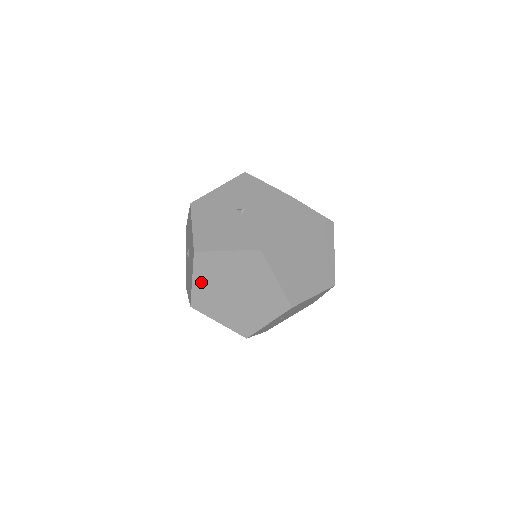
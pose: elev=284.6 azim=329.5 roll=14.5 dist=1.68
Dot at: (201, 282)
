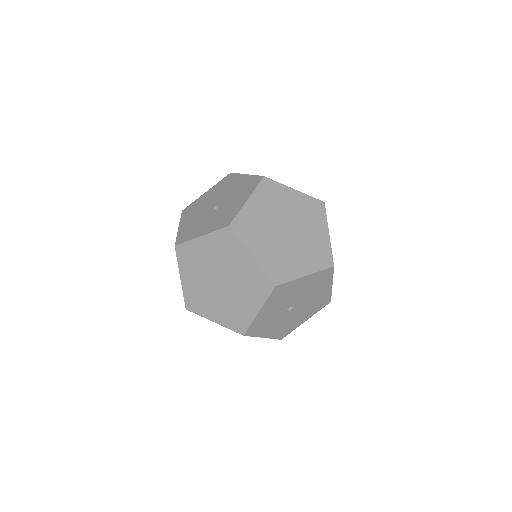
Dot at: occluded
